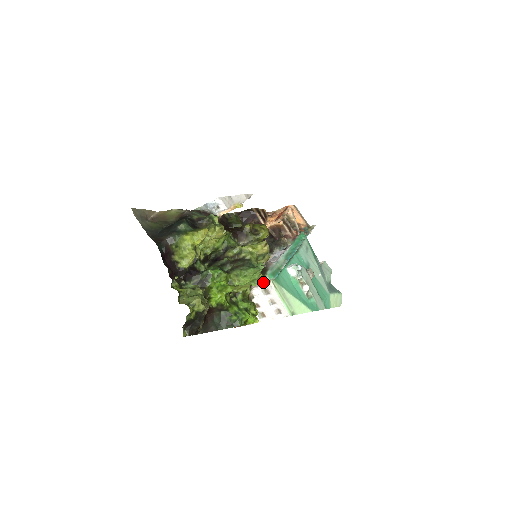
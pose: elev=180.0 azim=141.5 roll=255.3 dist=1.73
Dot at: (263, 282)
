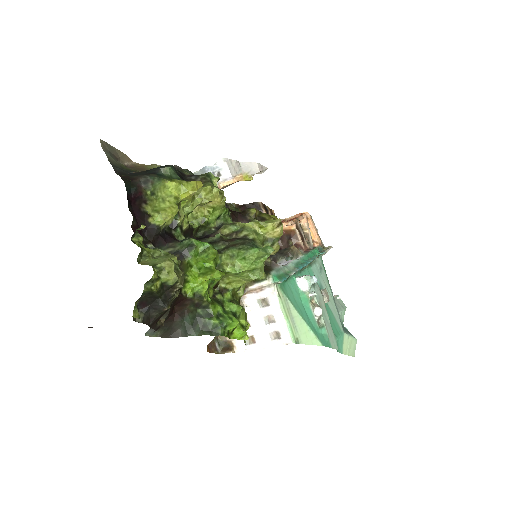
Dot at: (263, 284)
